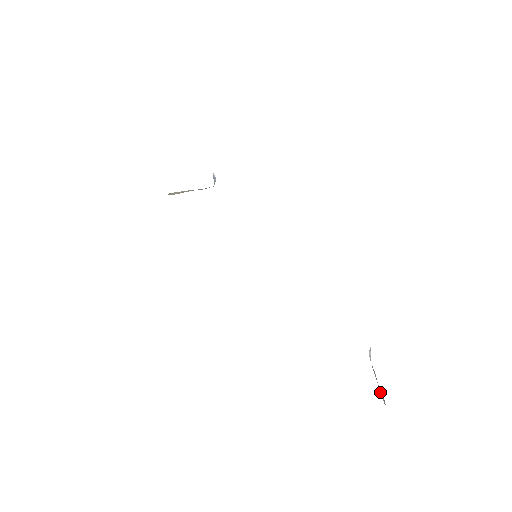
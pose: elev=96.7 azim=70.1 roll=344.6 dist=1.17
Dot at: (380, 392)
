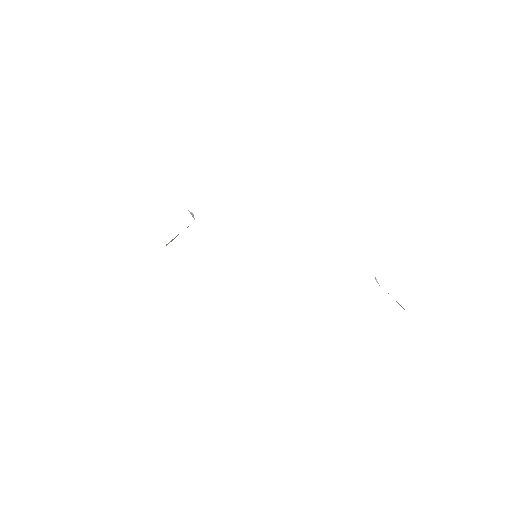
Dot at: occluded
